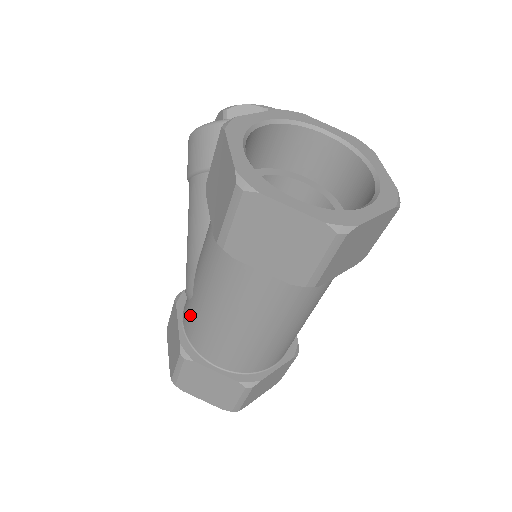
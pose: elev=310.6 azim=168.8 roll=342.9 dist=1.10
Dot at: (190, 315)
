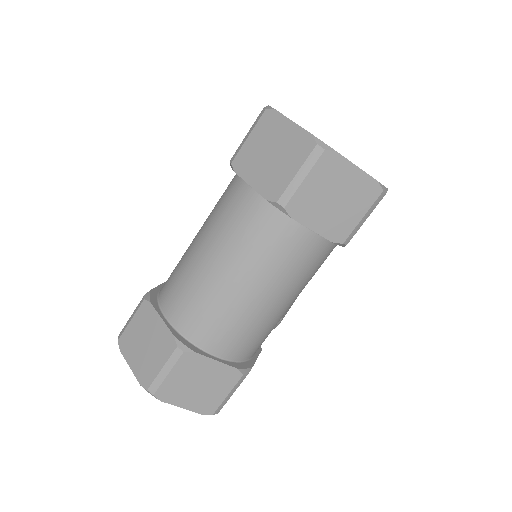
Dot at: occluded
